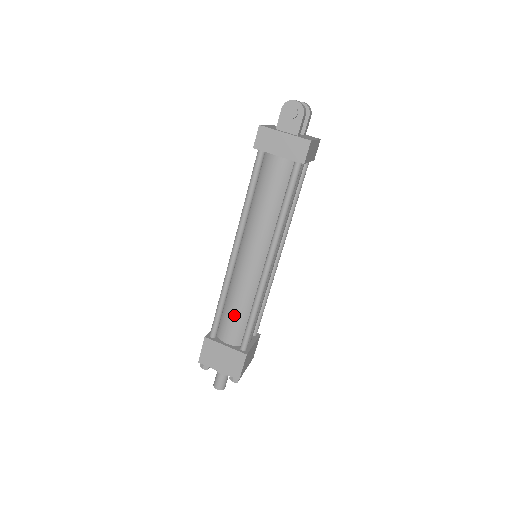
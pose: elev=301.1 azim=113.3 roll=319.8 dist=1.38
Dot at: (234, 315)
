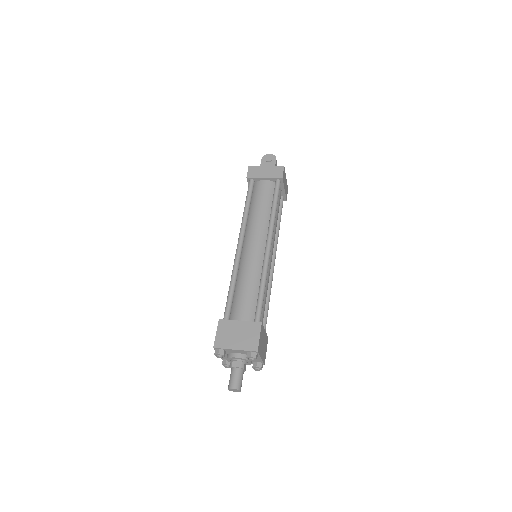
Dot at: (245, 294)
